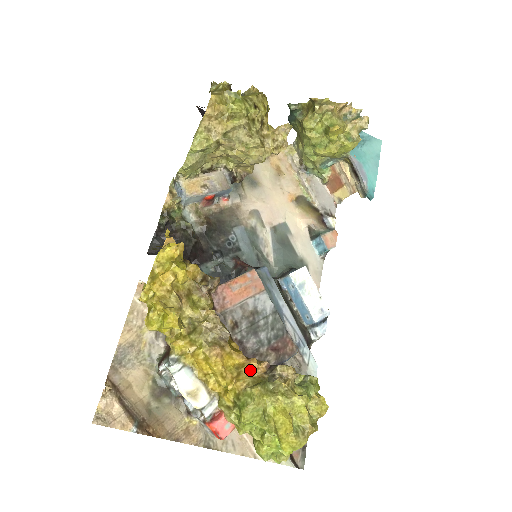
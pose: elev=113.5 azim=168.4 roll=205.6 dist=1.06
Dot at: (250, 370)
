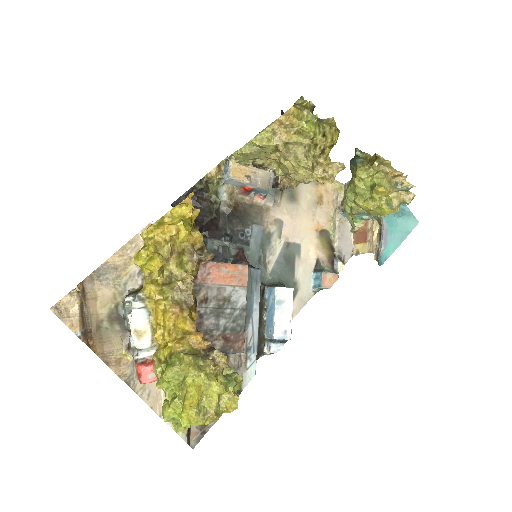
Dot at: (193, 340)
